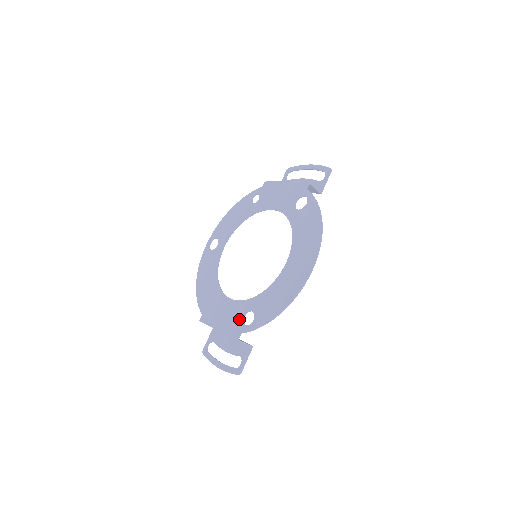
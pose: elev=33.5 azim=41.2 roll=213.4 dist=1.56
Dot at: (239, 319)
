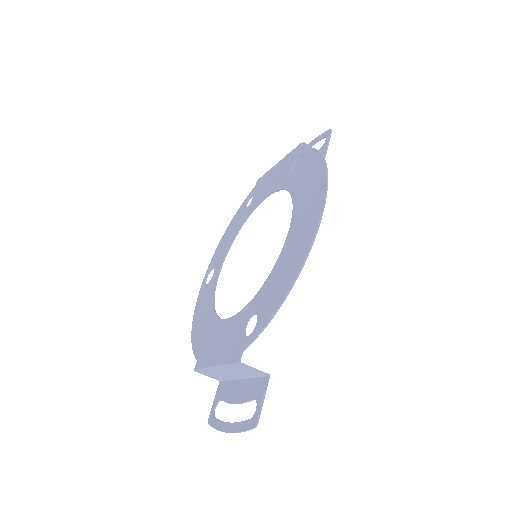
Dot at: (239, 334)
